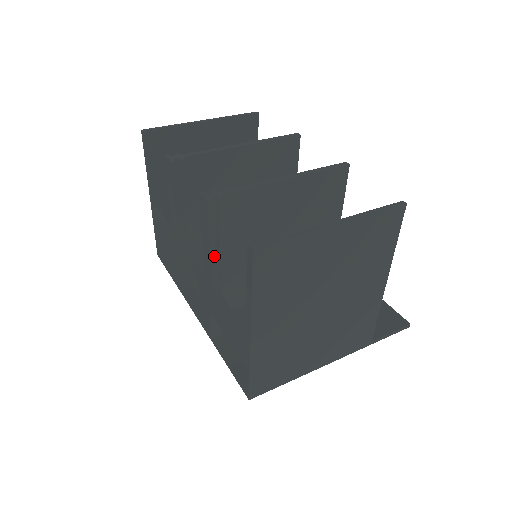
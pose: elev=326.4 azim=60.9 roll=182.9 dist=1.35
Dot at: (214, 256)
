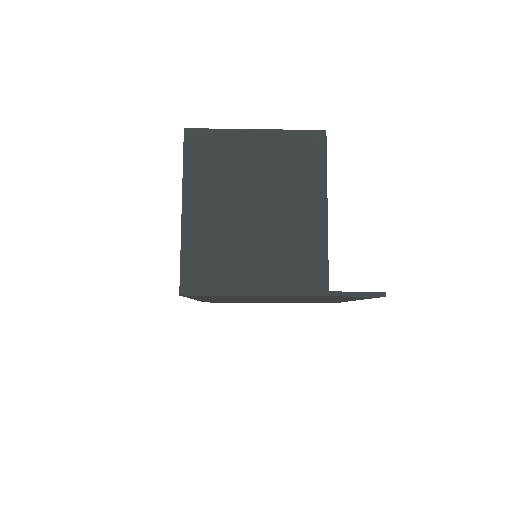
Dot at: occluded
